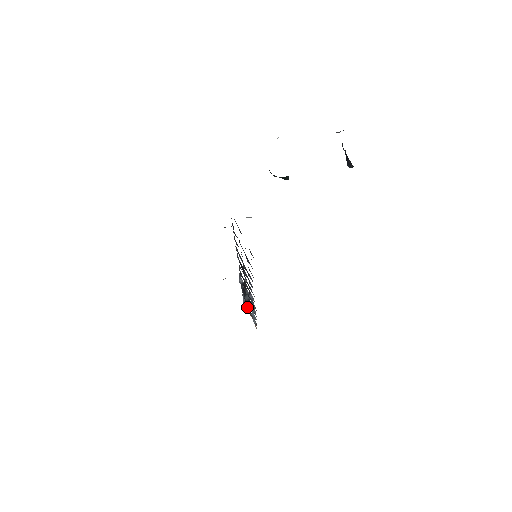
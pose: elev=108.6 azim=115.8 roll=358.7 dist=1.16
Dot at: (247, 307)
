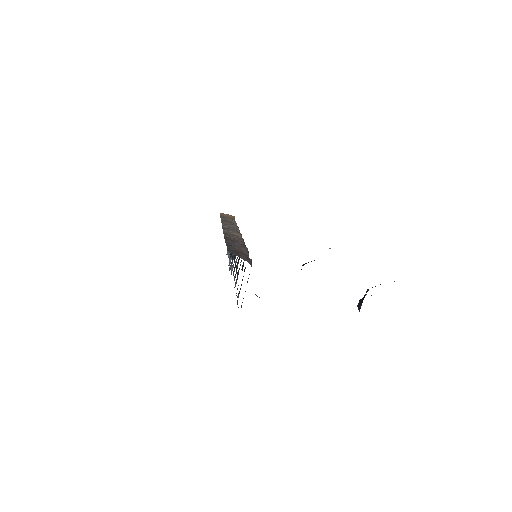
Dot at: occluded
